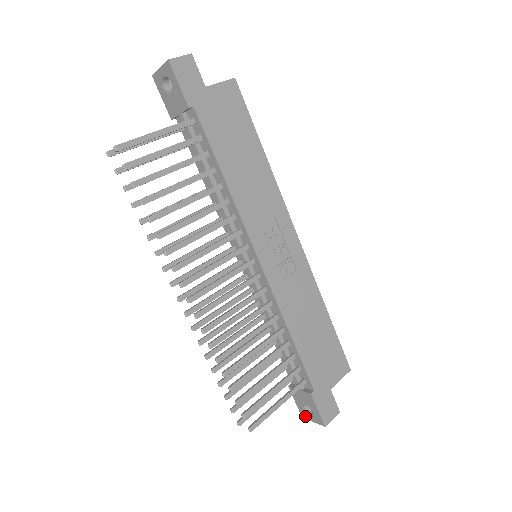
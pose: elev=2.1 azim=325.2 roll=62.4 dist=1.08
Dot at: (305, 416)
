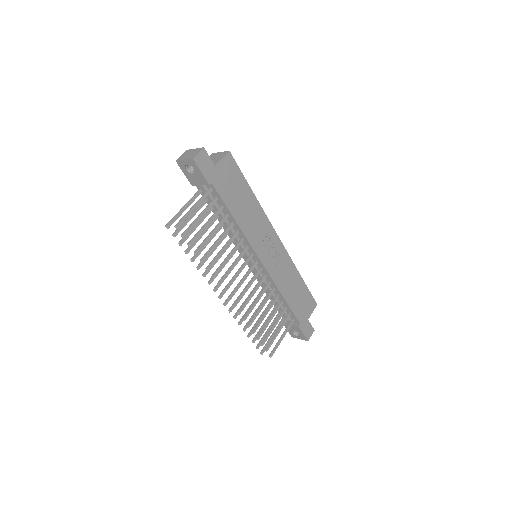
Dot at: (294, 337)
